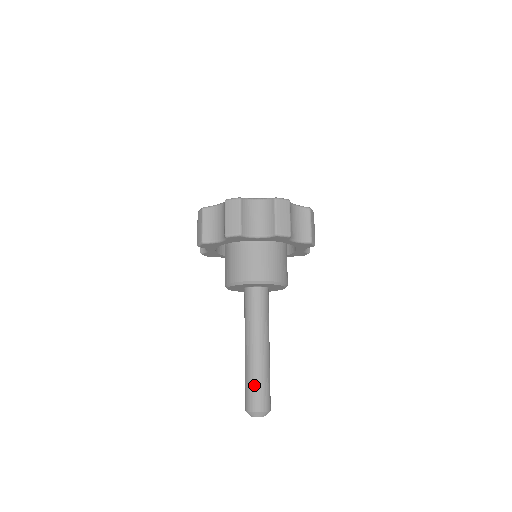
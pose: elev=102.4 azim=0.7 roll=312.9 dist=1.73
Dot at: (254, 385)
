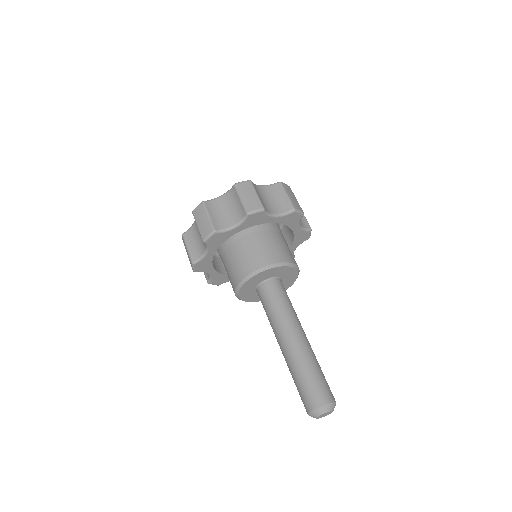
Dot at: (302, 380)
